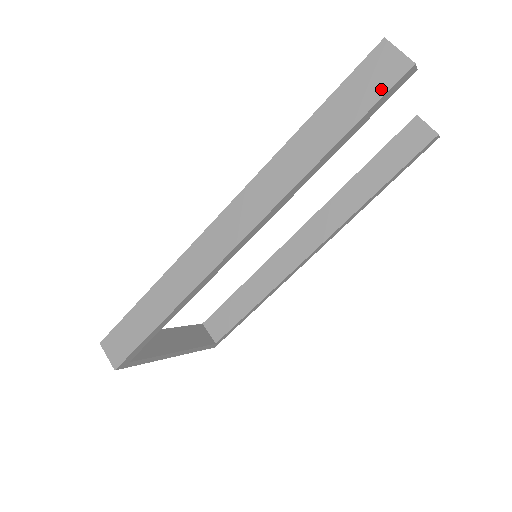
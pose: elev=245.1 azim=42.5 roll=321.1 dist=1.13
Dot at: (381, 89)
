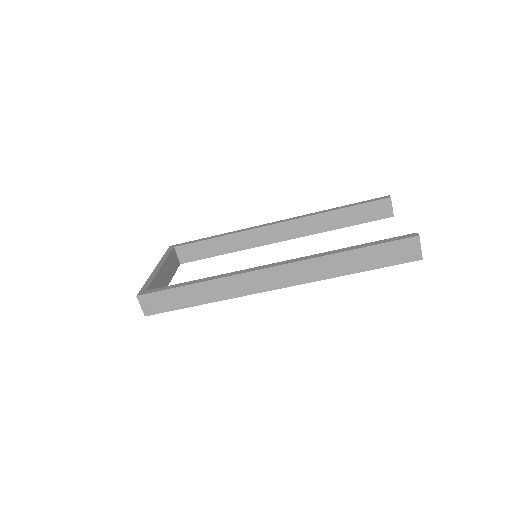
Dot at: (399, 260)
